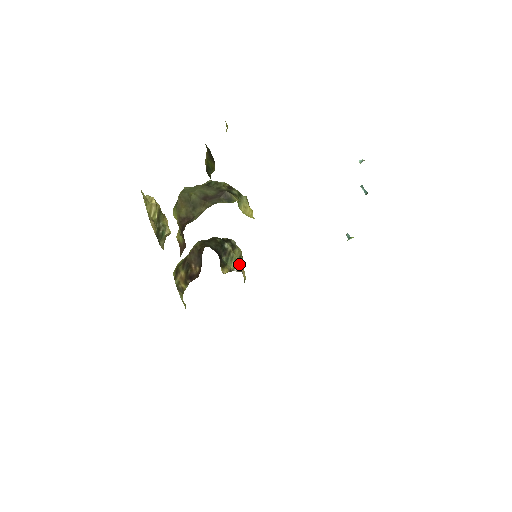
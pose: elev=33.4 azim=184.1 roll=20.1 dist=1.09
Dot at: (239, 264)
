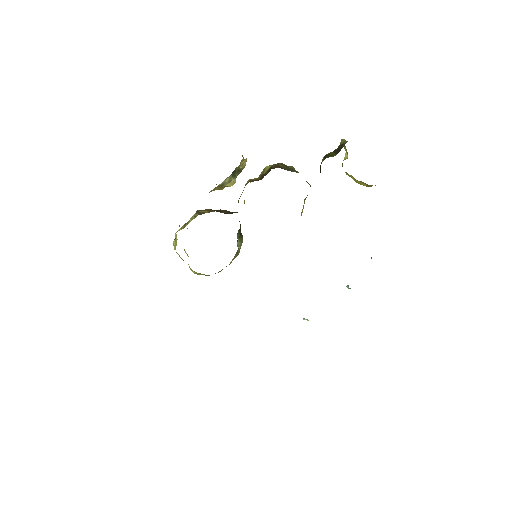
Dot at: (236, 253)
